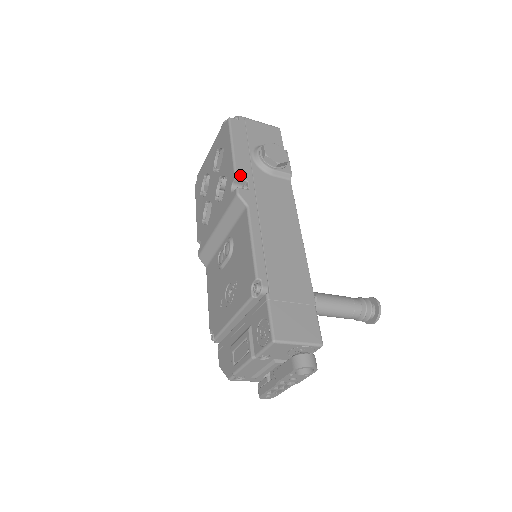
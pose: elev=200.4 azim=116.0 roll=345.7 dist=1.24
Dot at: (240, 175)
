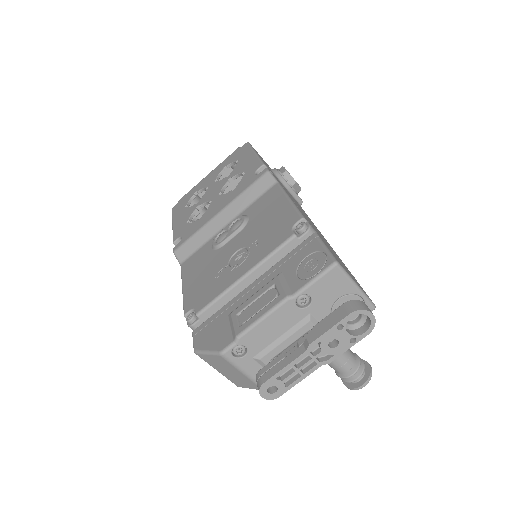
Dot at: occluded
